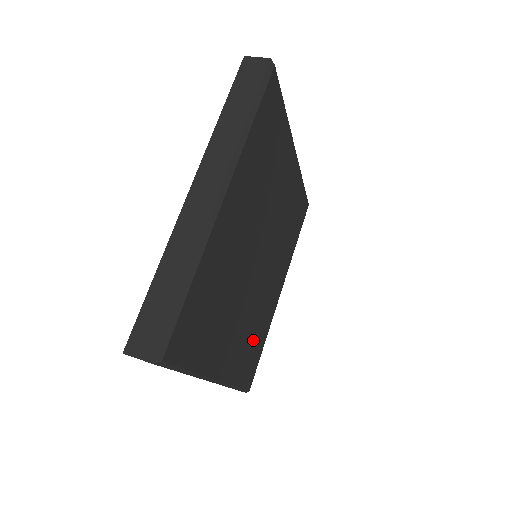
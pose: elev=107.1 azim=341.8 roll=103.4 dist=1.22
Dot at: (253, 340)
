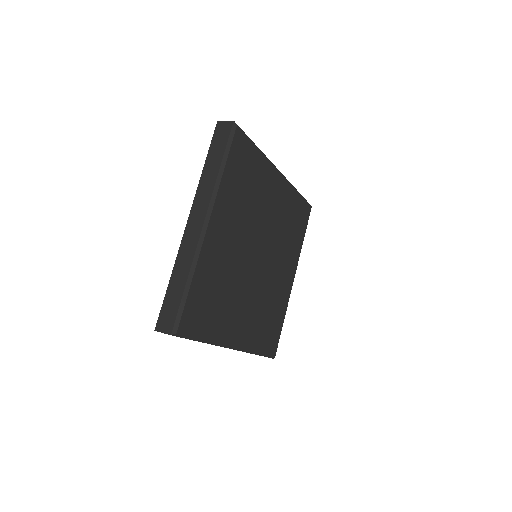
Dot at: (268, 318)
